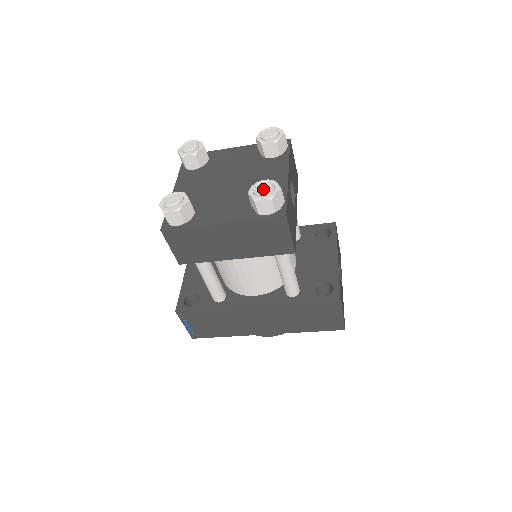
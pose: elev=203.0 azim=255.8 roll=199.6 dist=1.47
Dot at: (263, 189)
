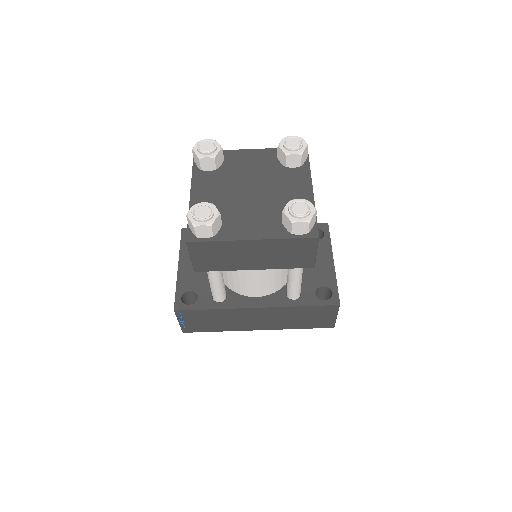
Dot at: (300, 211)
